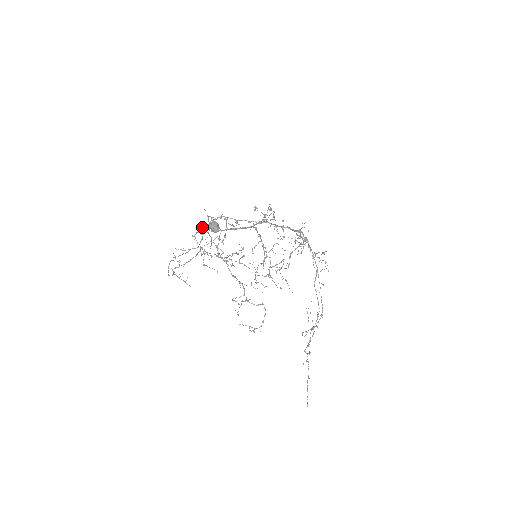
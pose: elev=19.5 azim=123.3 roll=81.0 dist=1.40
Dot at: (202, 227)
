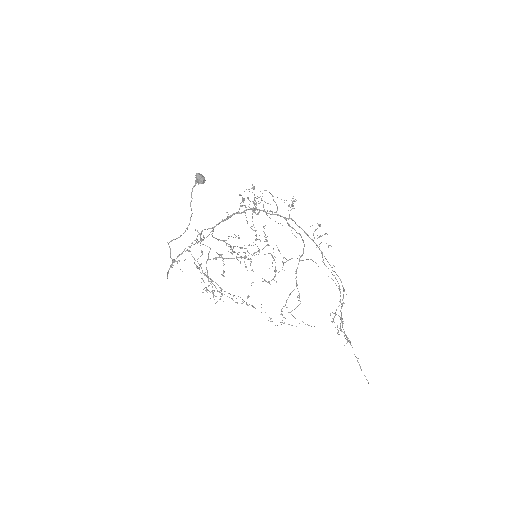
Dot at: (199, 269)
